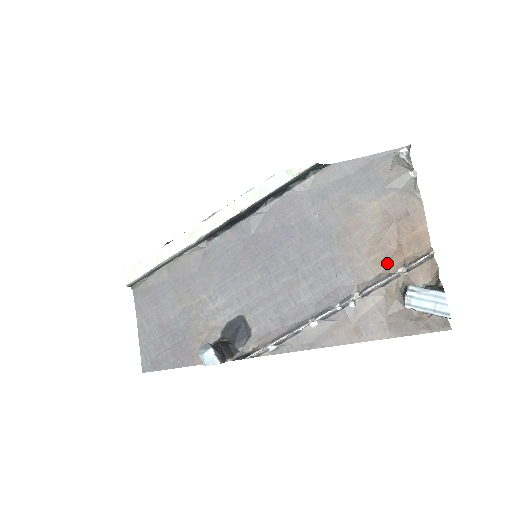
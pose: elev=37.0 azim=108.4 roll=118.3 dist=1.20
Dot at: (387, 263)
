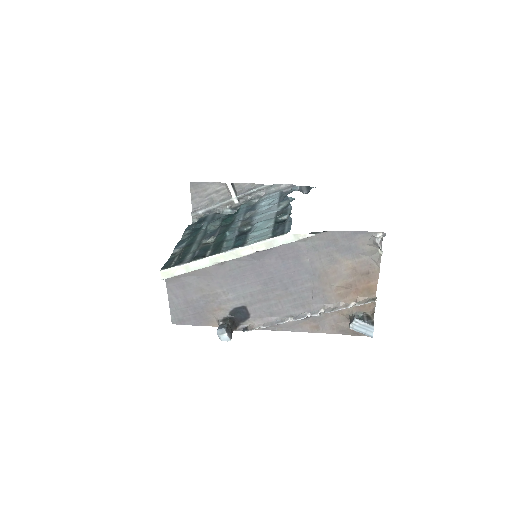
Dot at: (346, 297)
